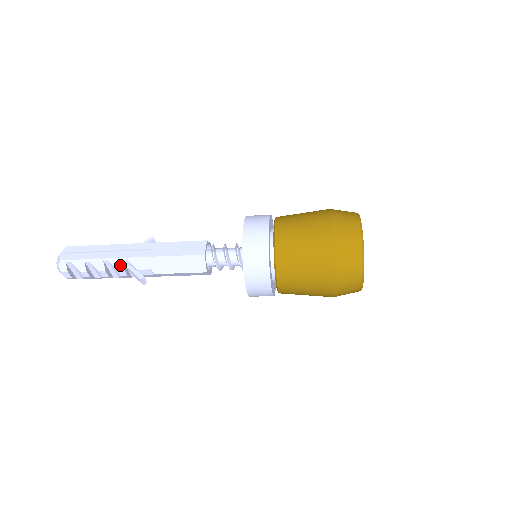
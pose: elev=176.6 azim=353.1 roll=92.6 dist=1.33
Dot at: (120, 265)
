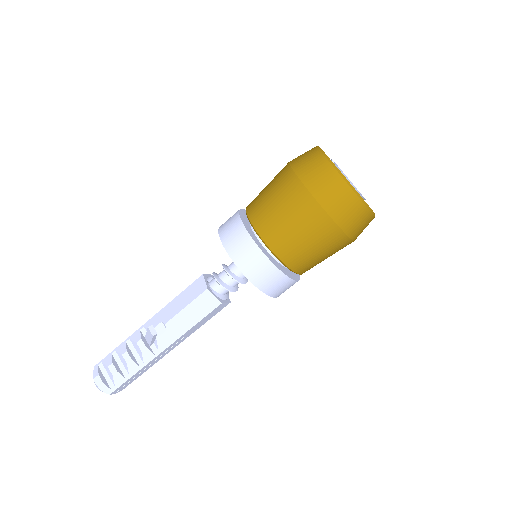
Dot at: (138, 336)
